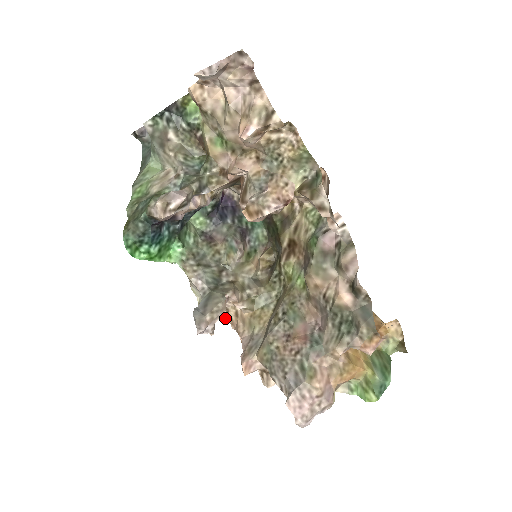
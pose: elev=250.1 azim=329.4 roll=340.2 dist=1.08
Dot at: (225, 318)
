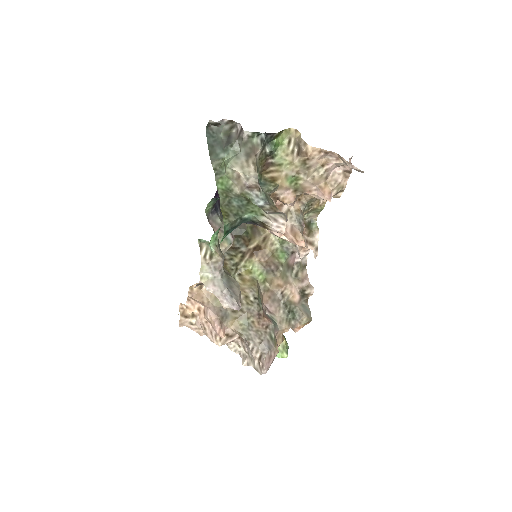
Dot at: (190, 288)
